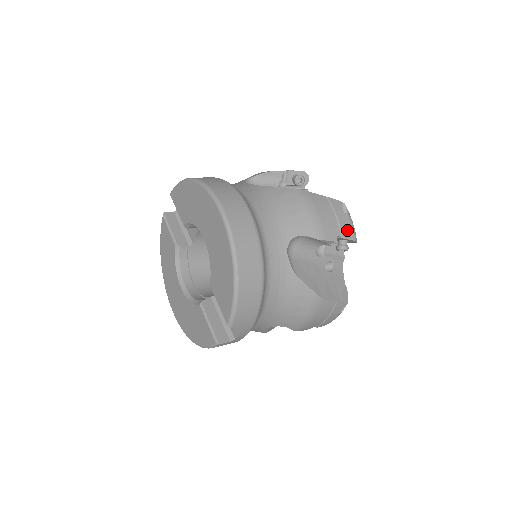
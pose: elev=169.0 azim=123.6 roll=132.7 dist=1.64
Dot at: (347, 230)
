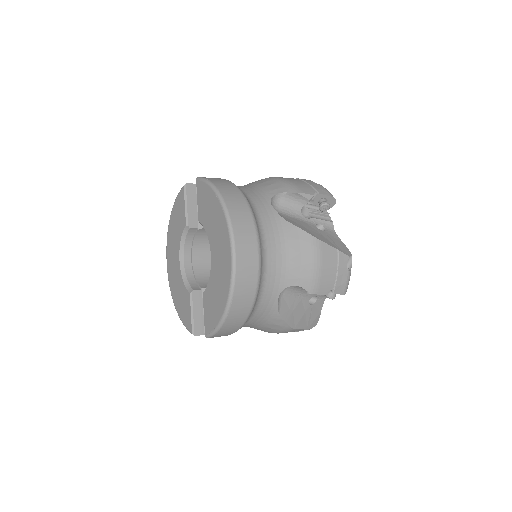
Dot at: (341, 286)
